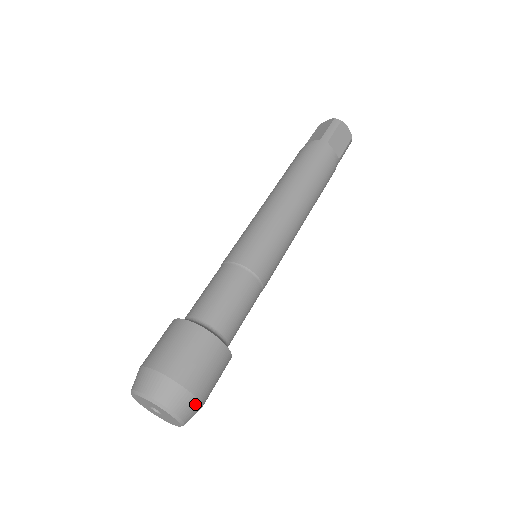
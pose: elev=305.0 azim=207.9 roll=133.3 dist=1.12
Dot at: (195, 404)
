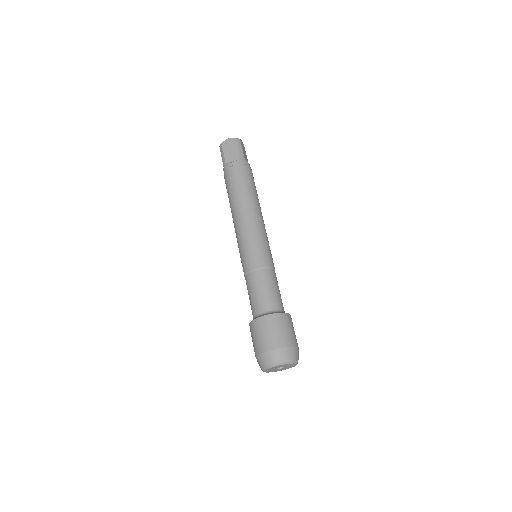
Dot at: occluded
